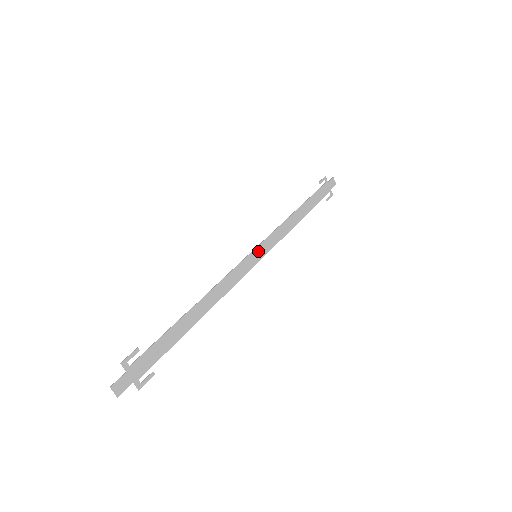
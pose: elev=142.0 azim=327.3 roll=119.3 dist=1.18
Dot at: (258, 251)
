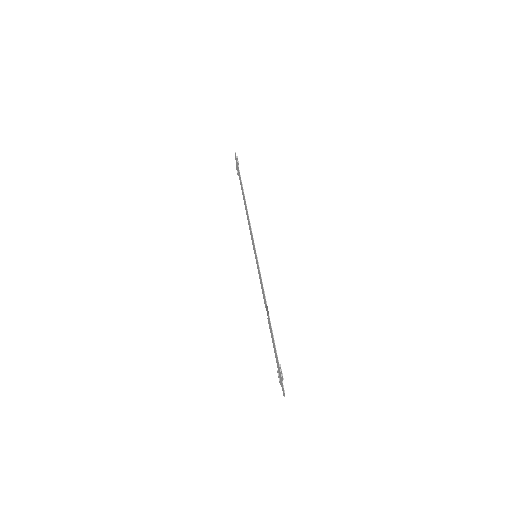
Dot at: (255, 252)
